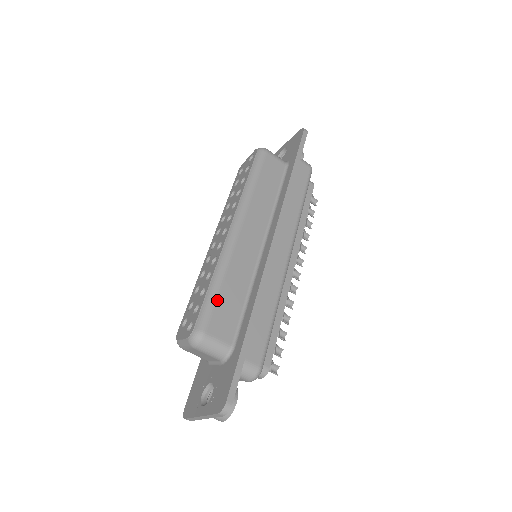
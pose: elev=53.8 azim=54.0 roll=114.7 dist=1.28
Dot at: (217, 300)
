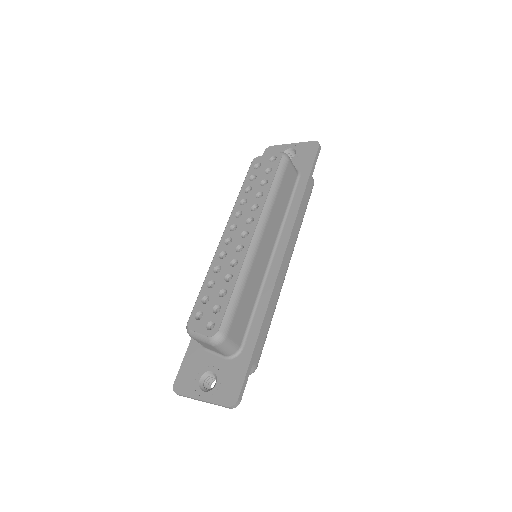
Dot at: (238, 306)
